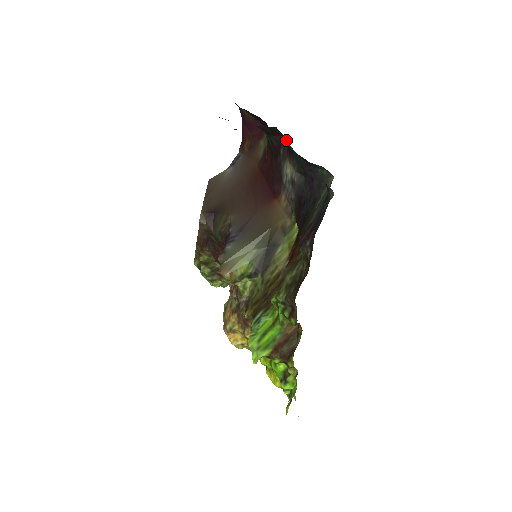
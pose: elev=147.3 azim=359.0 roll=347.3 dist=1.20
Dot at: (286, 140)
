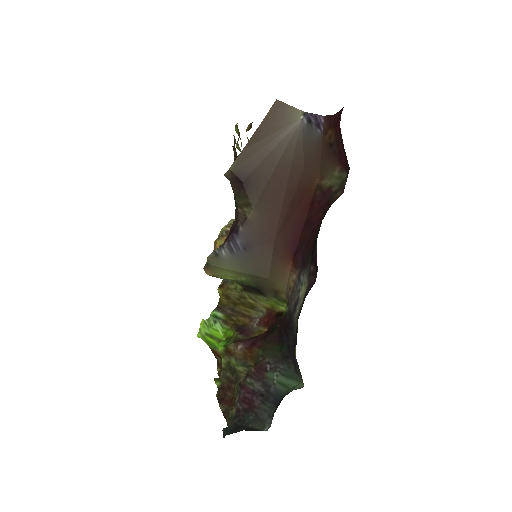
Dot at: occluded
